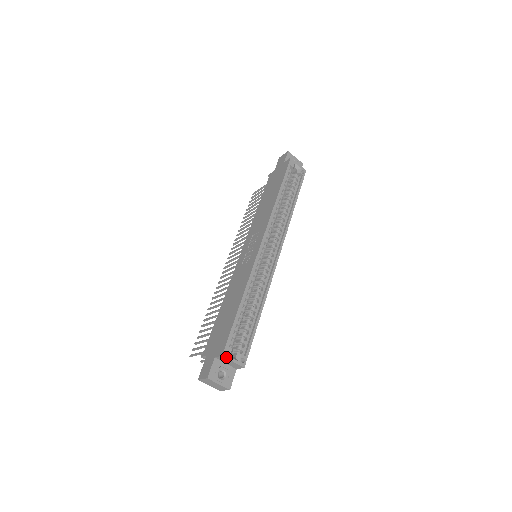
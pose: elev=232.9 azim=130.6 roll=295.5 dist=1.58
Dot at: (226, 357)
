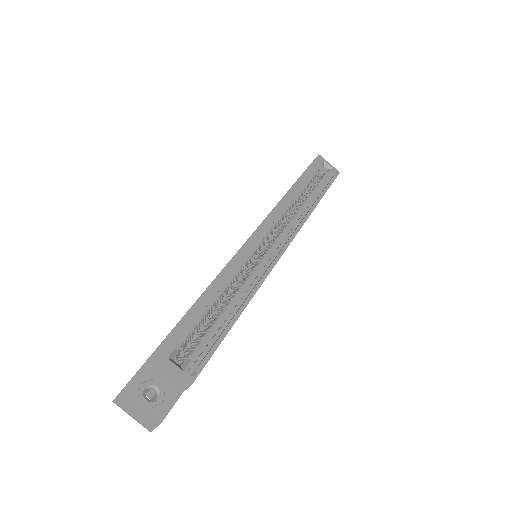
Dot at: (160, 357)
